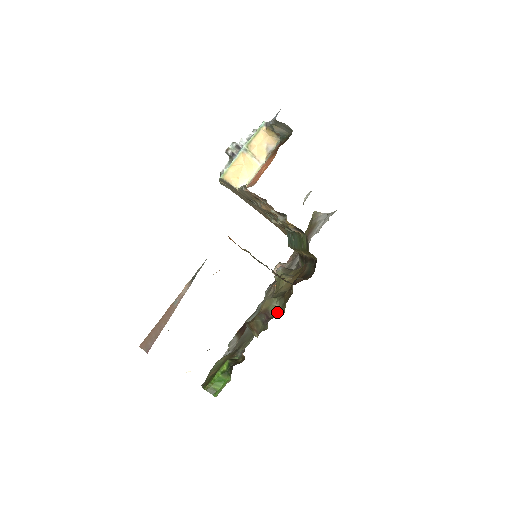
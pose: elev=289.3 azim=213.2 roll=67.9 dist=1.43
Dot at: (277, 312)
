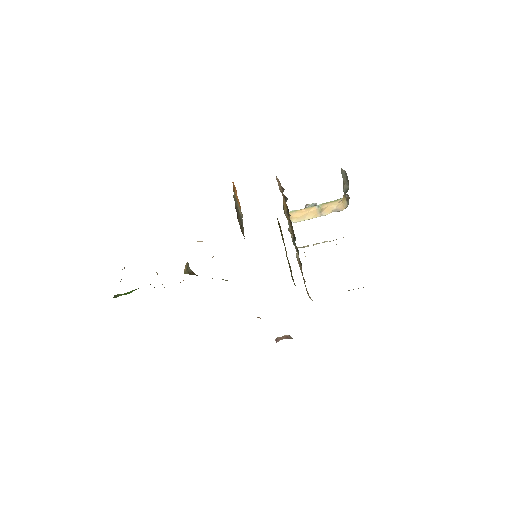
Dot at: occluded
